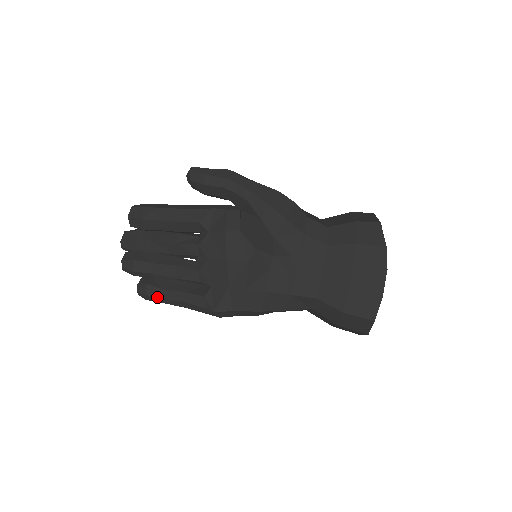
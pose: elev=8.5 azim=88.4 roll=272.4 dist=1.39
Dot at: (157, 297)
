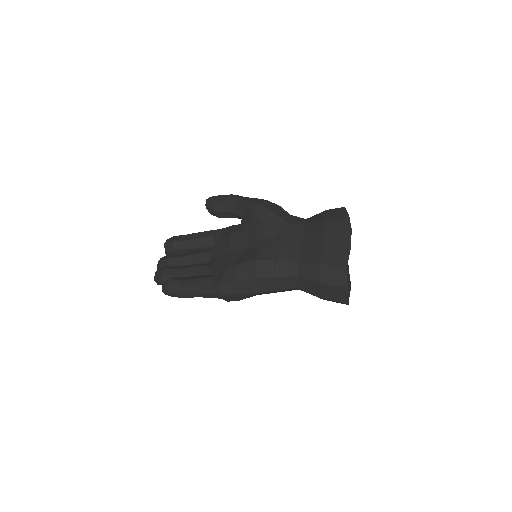
Dot at: (176, 287)
